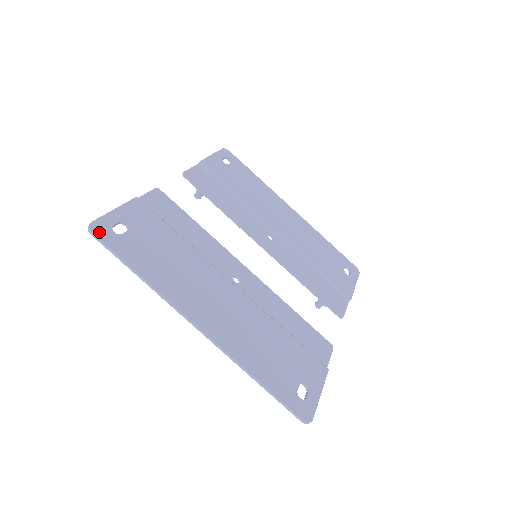
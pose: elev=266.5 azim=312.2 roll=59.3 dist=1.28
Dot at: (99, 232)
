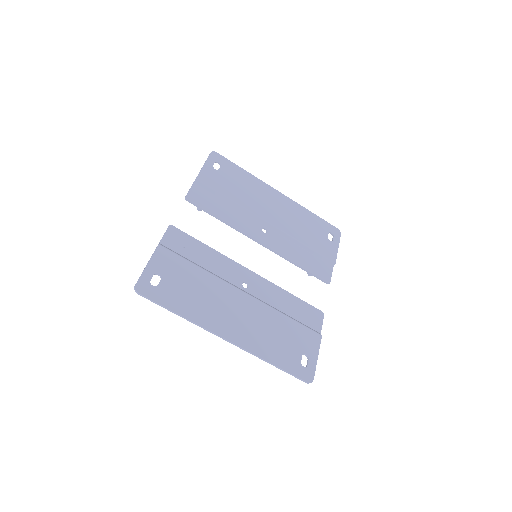
Dot at: (143, 291)
